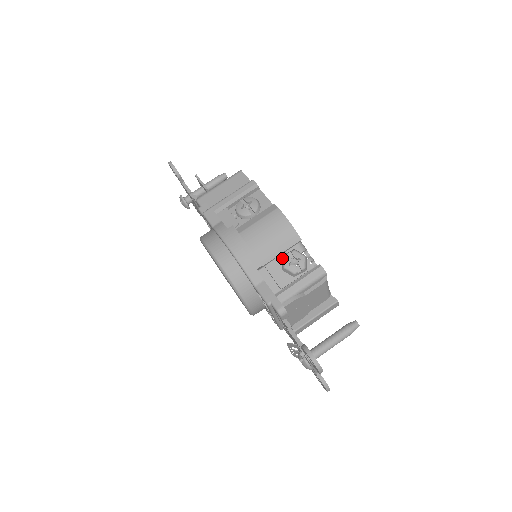
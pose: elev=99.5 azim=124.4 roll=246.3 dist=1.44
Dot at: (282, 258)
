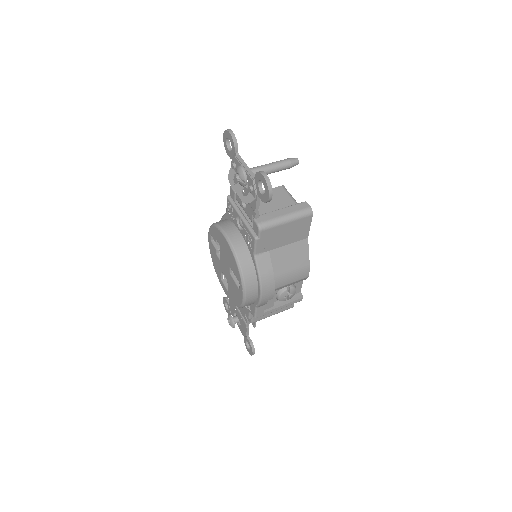
Dot at: occluded
